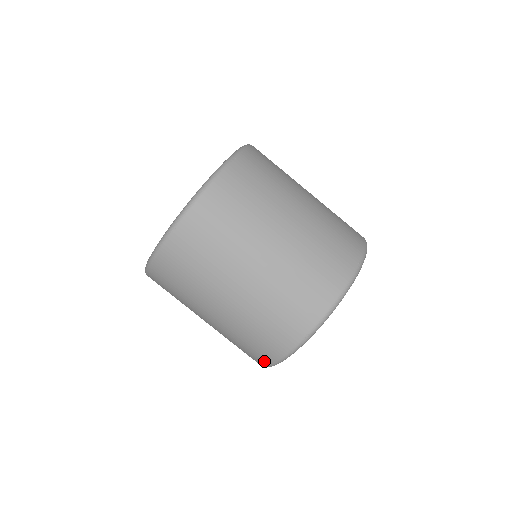
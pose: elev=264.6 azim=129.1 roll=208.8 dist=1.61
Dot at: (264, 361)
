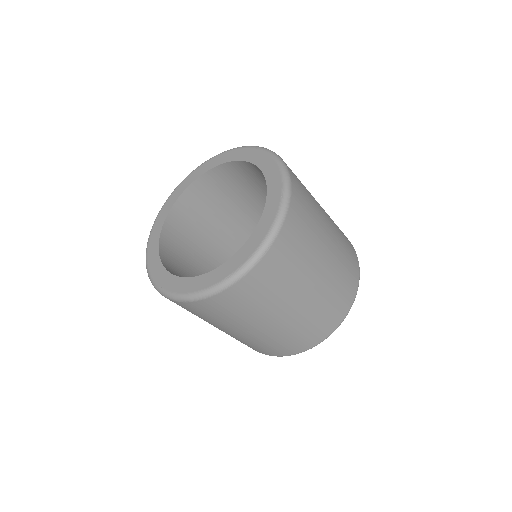
Dot at: occluded
